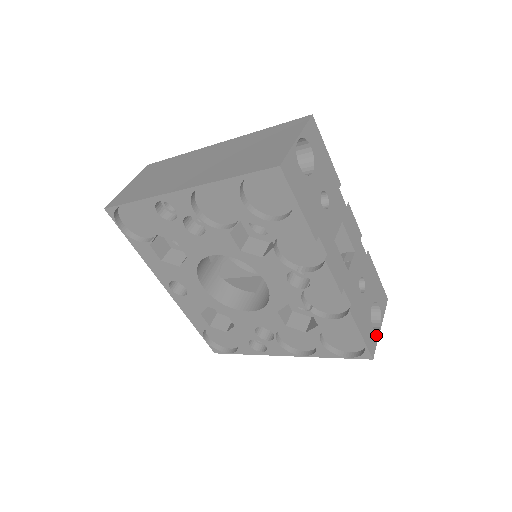
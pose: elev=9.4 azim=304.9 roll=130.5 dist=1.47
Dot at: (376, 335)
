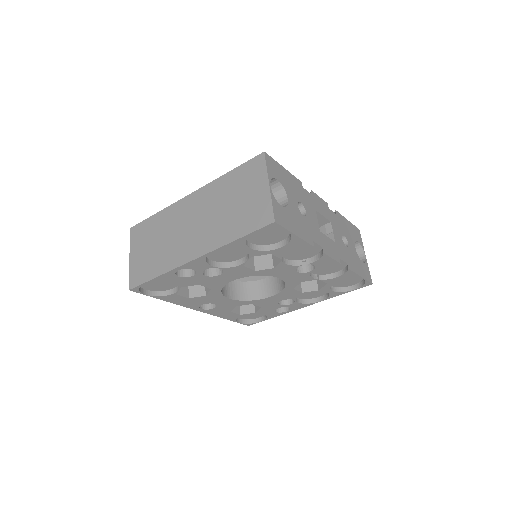
Dot at: (366, 265)
